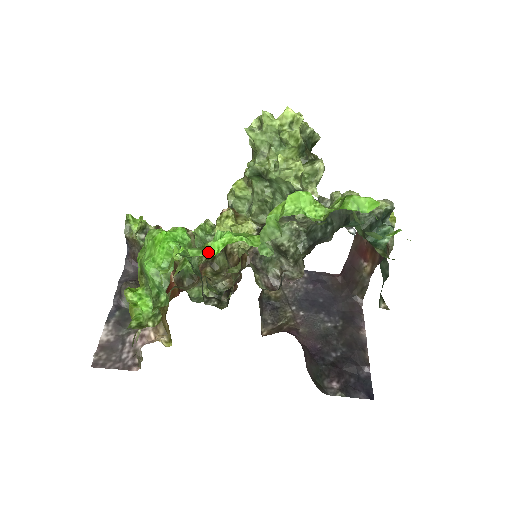
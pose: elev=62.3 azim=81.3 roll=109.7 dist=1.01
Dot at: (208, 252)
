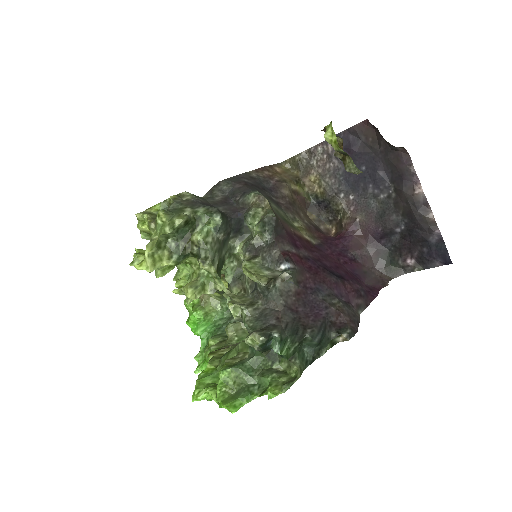
Dot at: occluded
